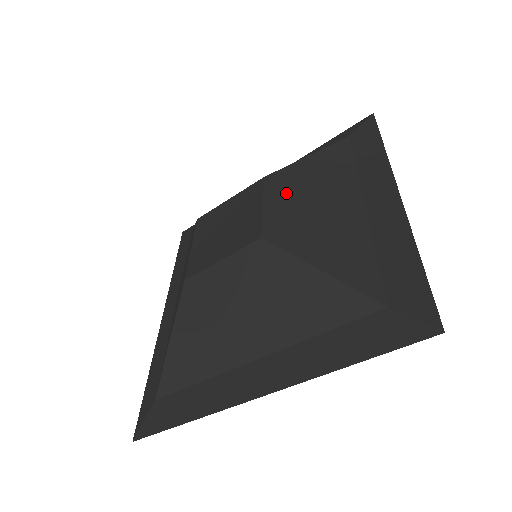
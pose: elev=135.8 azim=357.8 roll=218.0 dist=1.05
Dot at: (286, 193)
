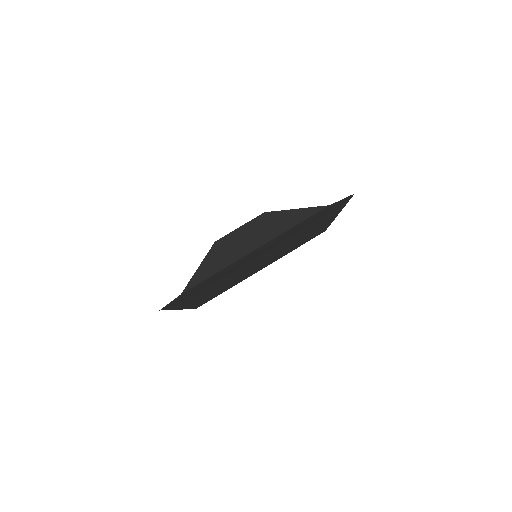
Dot at: (253, 226)
